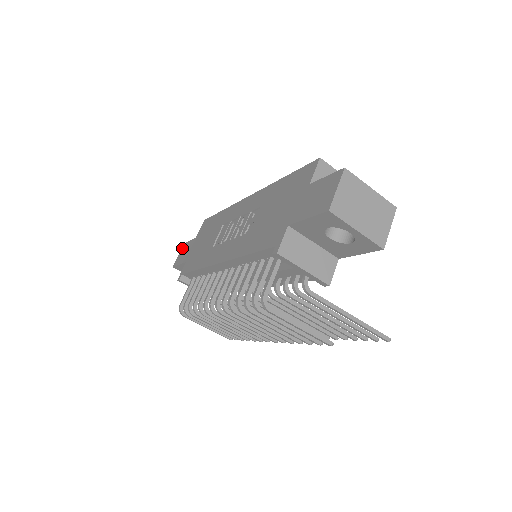
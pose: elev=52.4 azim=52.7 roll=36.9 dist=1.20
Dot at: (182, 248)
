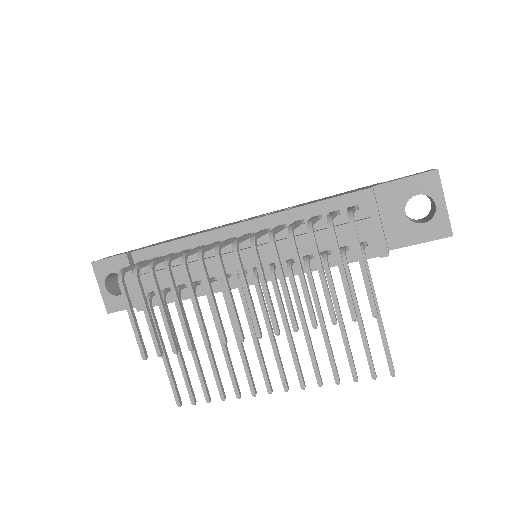
Dot at: occluded
